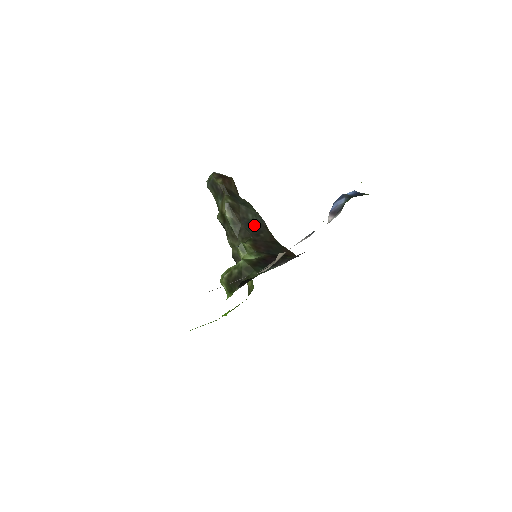
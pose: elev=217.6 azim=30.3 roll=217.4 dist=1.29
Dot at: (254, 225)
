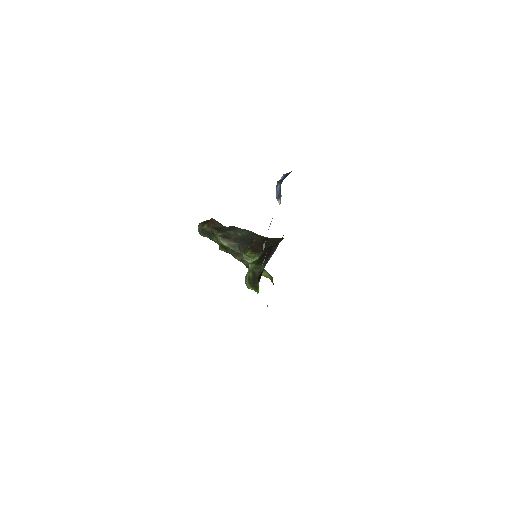
Dot at: (245, 238)
